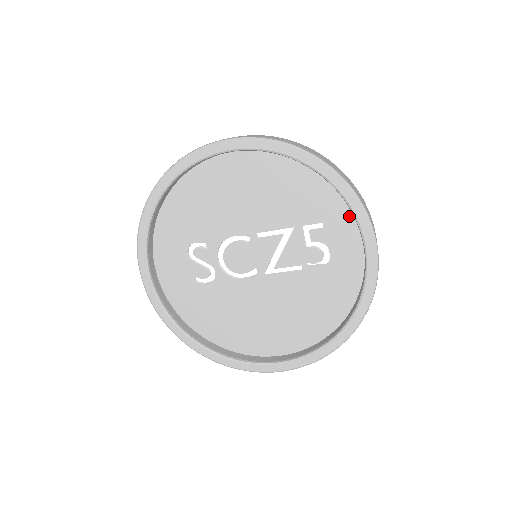
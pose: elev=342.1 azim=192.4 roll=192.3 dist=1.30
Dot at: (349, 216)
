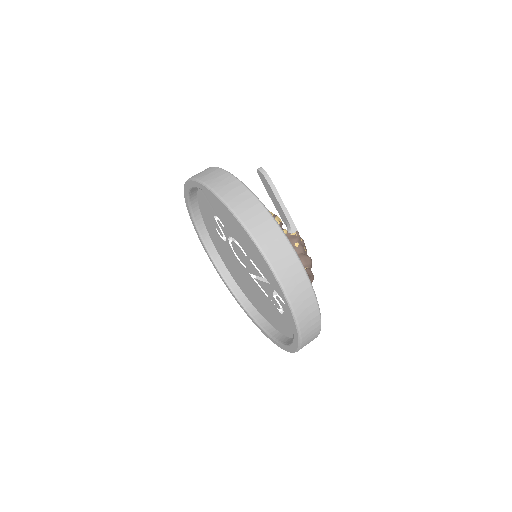
Dot at: occluded
